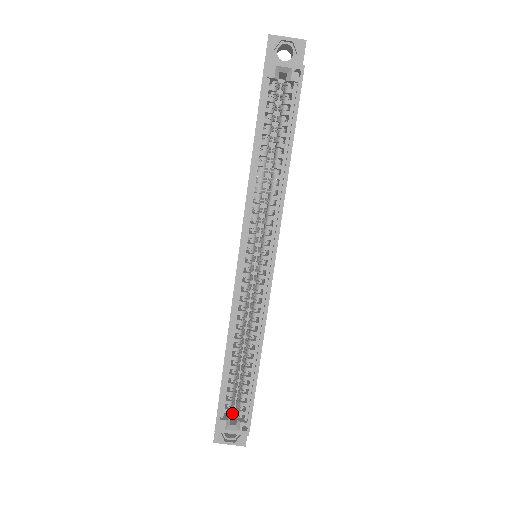
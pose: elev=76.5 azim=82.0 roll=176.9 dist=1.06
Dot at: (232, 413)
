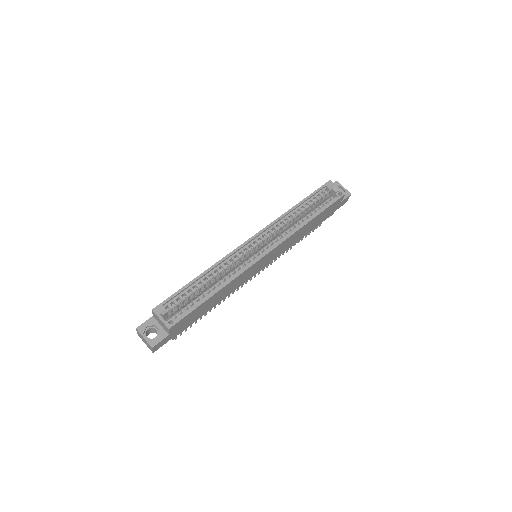
Dot at: (169, 314)
